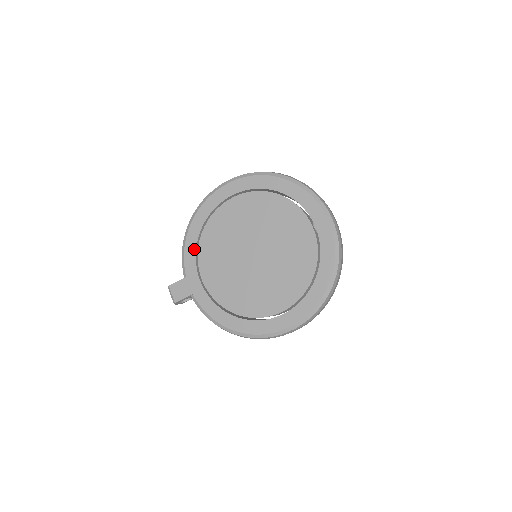
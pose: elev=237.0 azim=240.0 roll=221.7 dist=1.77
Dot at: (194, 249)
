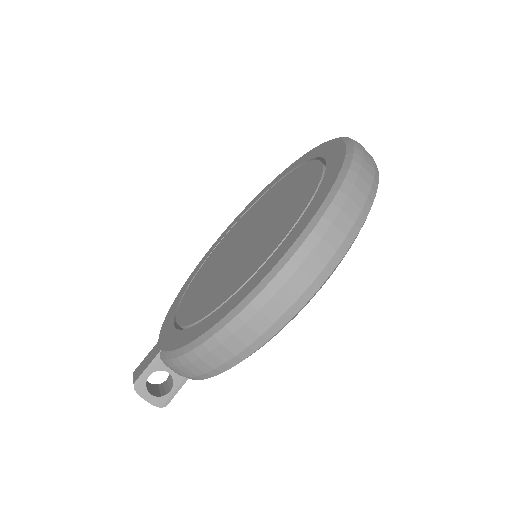
Dot at: (175, 309)
